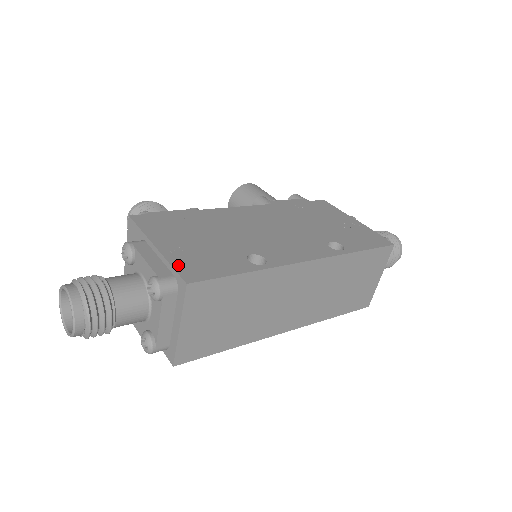
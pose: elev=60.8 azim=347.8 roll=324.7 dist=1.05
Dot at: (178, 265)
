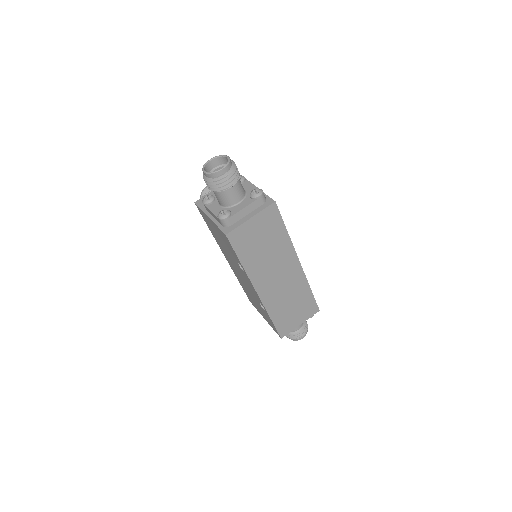
Dot at: occluded
